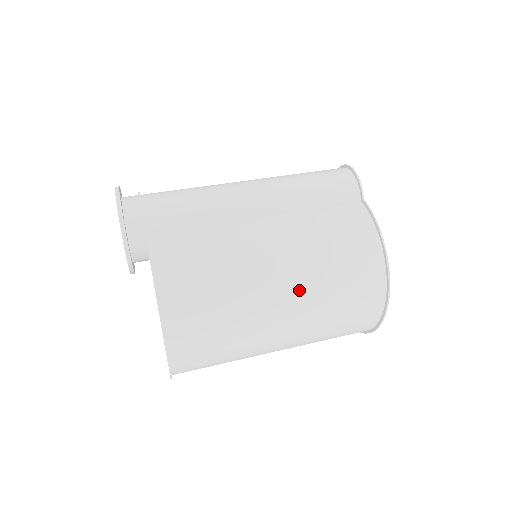
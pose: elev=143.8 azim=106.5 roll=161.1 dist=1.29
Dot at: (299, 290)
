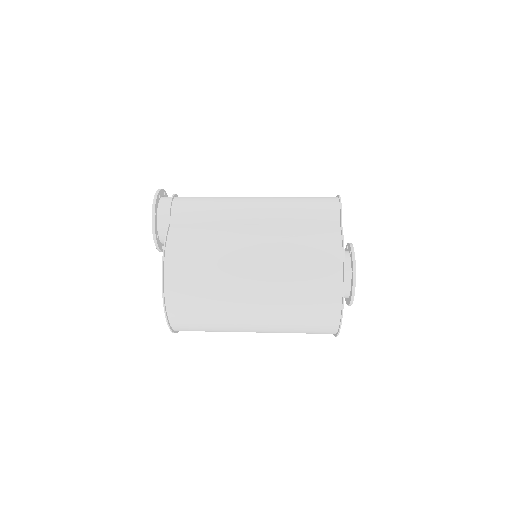
Dot at: (267, 284)
